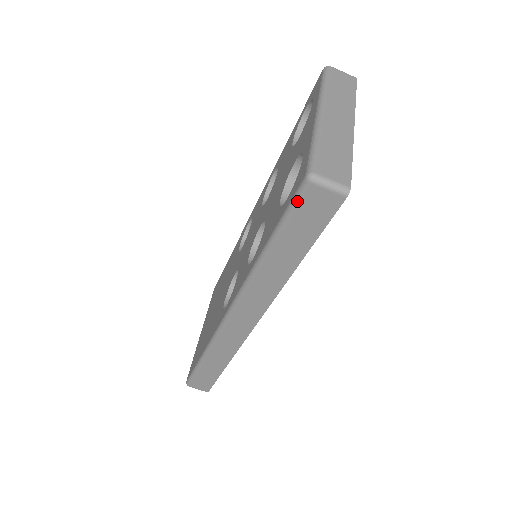
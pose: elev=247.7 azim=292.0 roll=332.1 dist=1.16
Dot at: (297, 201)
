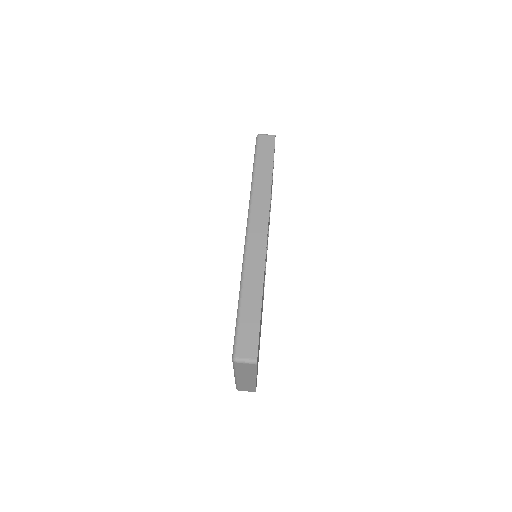
Dot at: (257, 144)
